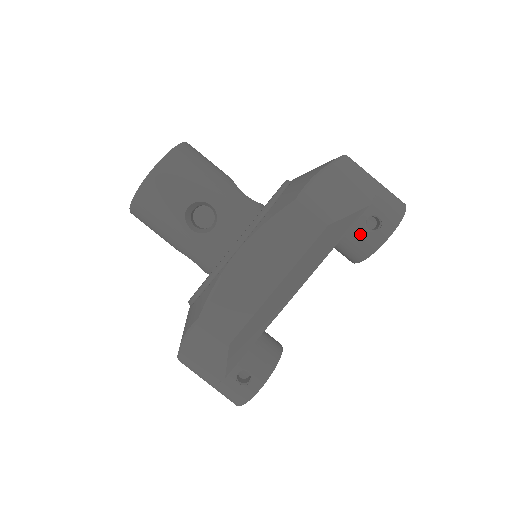
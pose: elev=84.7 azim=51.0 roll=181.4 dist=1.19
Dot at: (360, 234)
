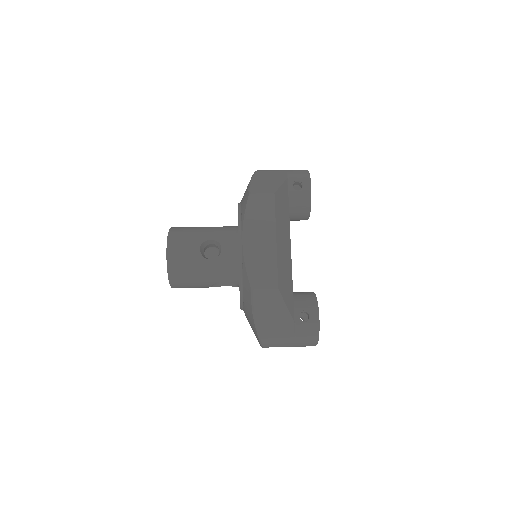
Dot at: (296, 196)
